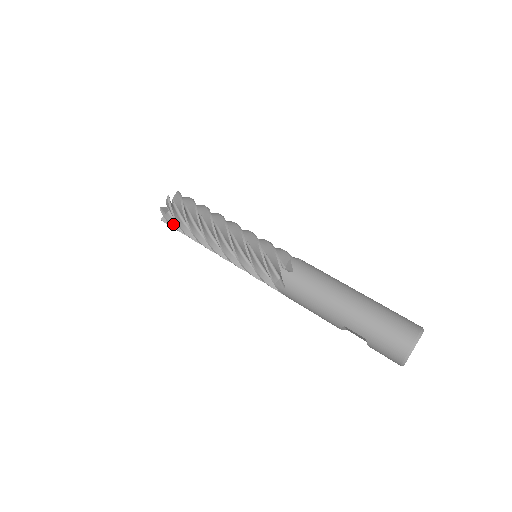
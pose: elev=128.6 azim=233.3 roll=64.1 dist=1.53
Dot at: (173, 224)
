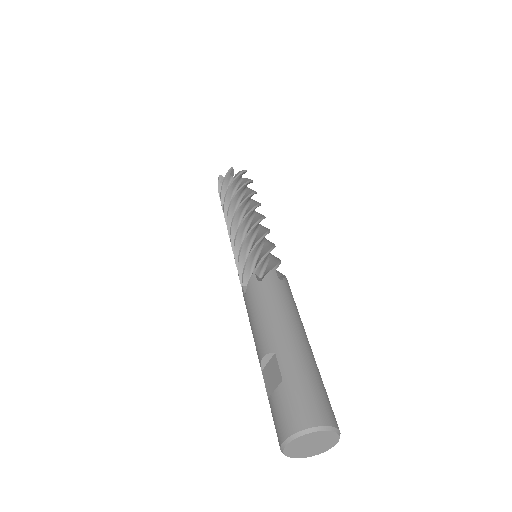
Dot at: (225, 184)
